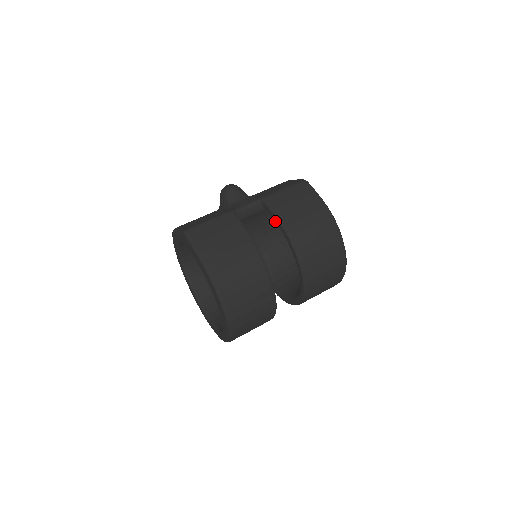
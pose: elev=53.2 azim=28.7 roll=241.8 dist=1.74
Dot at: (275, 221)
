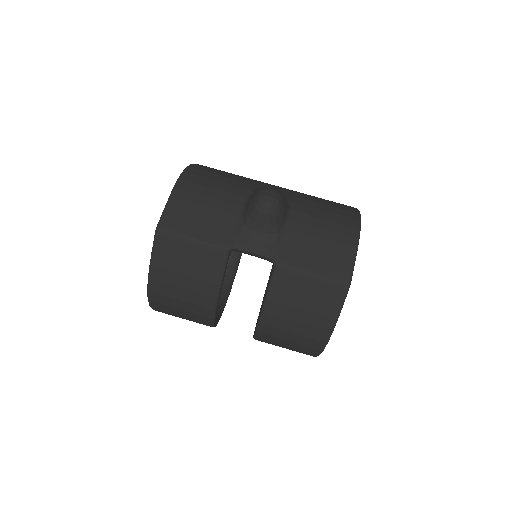
Dot at: occluded
